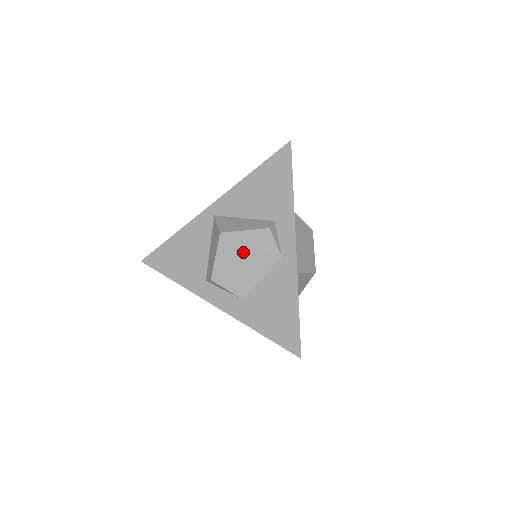
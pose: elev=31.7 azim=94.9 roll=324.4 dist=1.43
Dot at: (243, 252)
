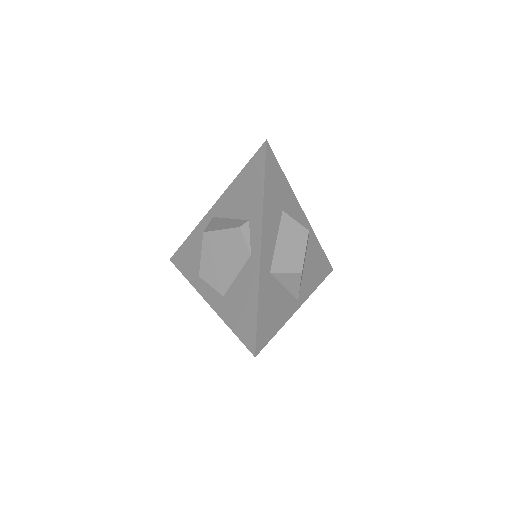
Dot at: (221, 250)
